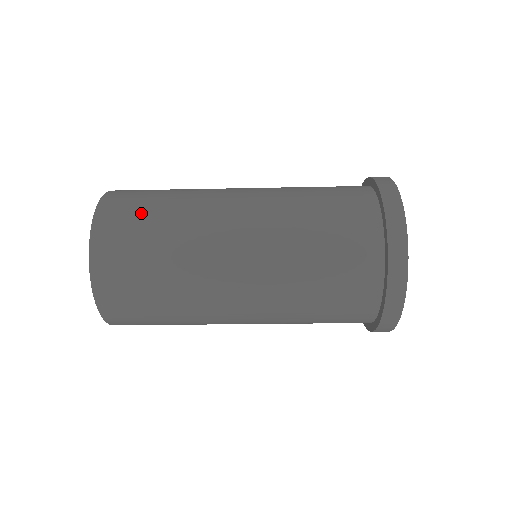
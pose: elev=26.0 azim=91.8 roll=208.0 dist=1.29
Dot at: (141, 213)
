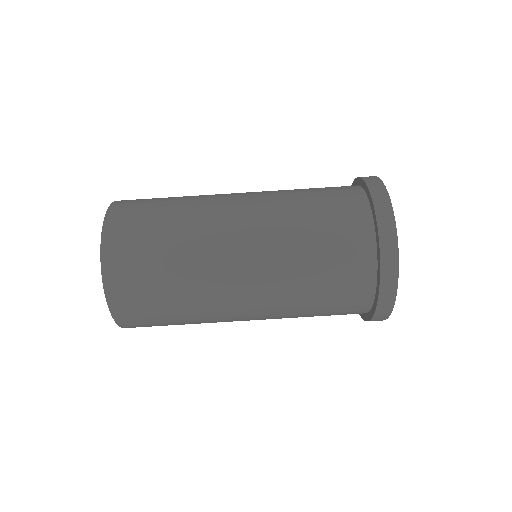
Dot at: occluded
